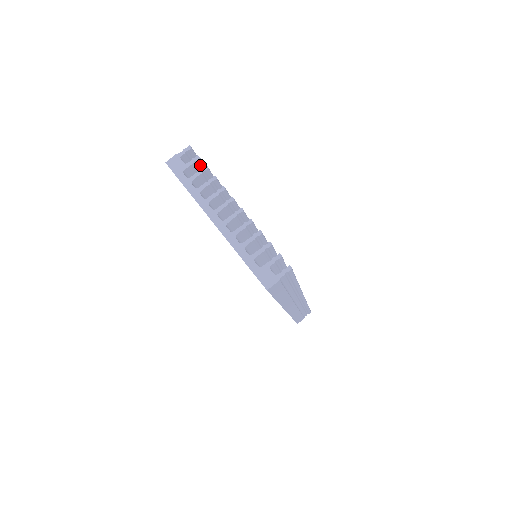
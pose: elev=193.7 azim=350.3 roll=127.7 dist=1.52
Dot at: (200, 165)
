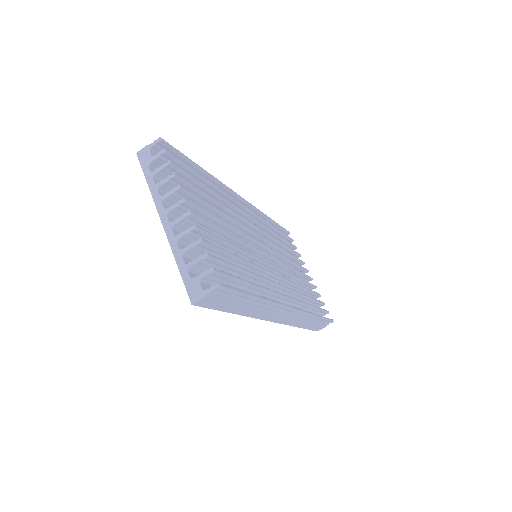
Dot at: (170, 158)
